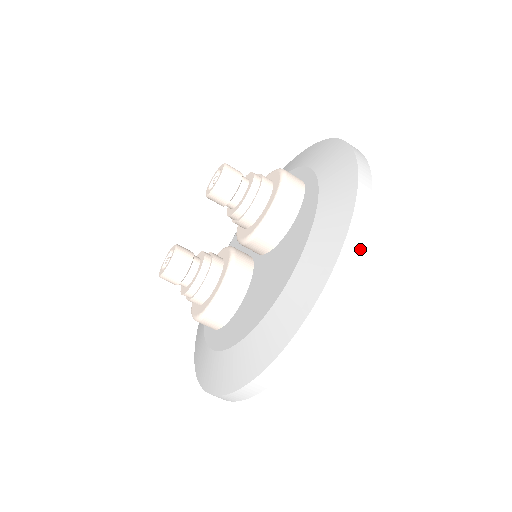
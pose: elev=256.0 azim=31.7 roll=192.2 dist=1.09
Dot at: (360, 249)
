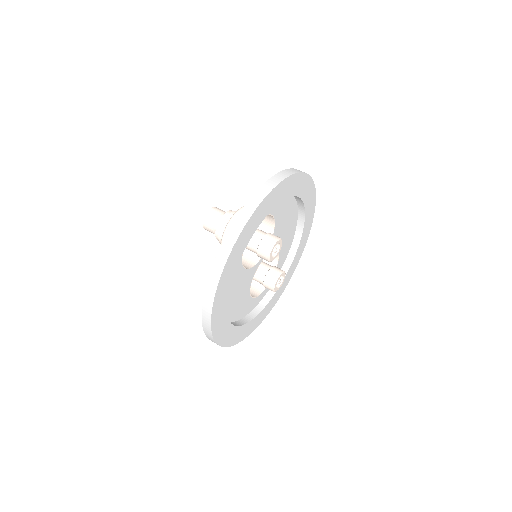
Dot at: (212, 307)
